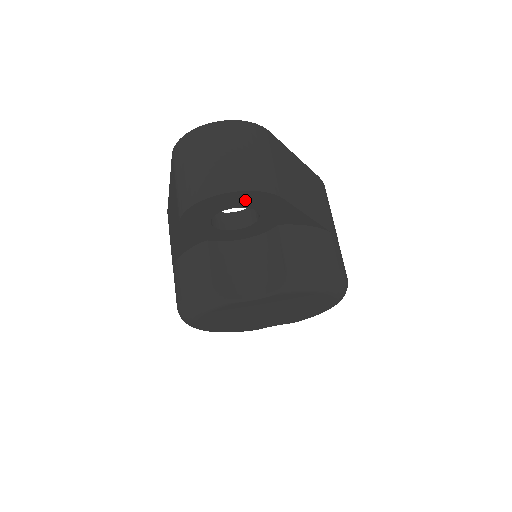
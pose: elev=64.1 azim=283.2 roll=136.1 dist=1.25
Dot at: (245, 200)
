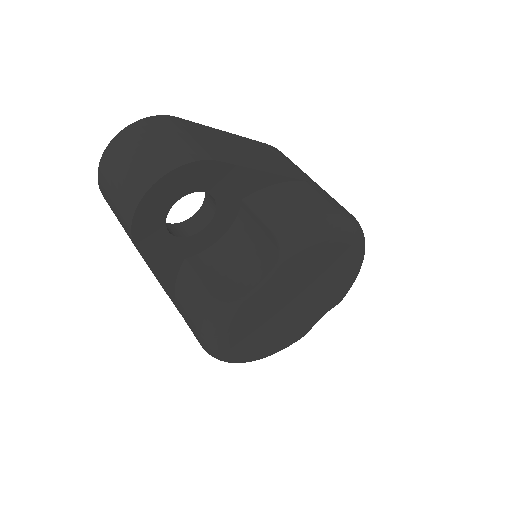
Dot at: (181, 184)
